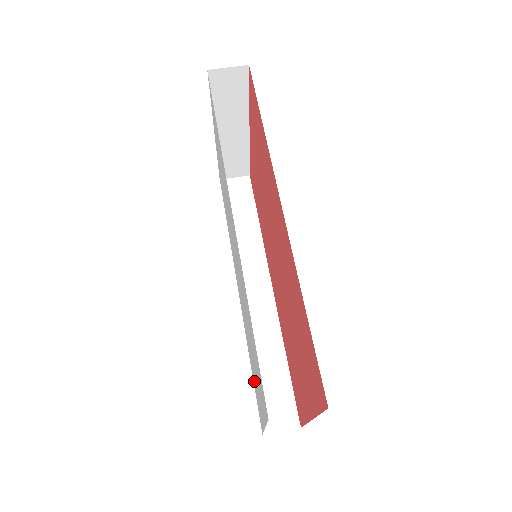
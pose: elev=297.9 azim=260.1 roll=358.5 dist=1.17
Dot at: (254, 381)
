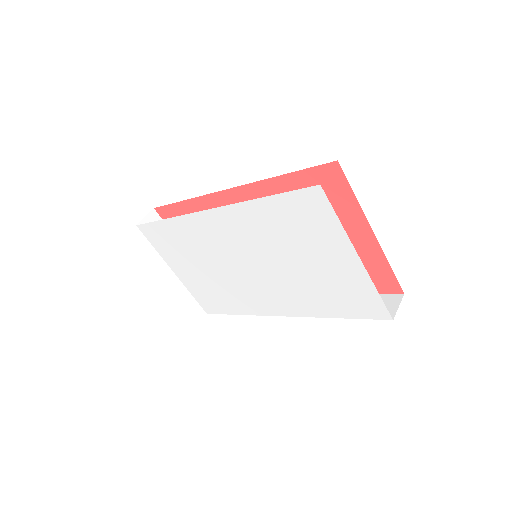
Dot at: (342, 300)
